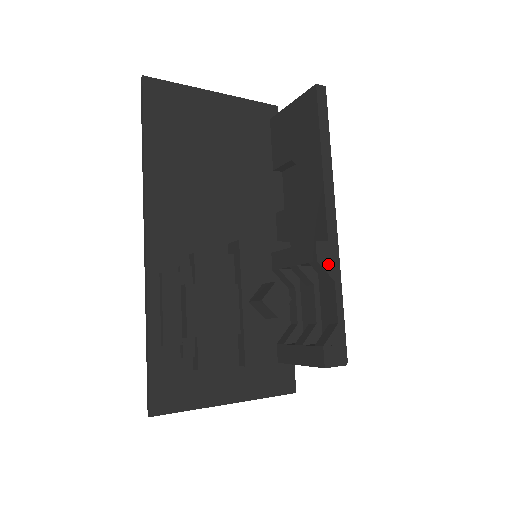
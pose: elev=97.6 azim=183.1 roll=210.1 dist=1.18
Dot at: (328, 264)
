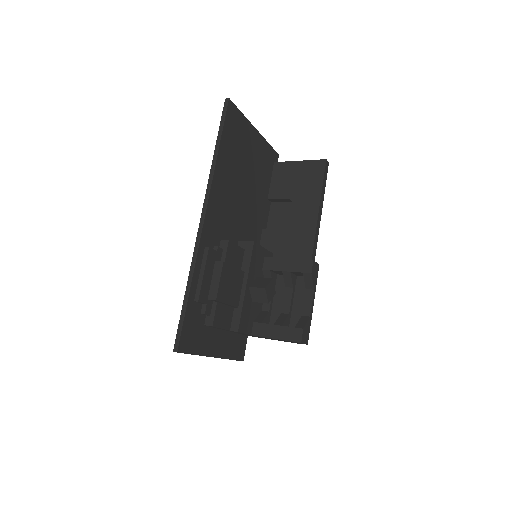
Dot at: (314, 277)
